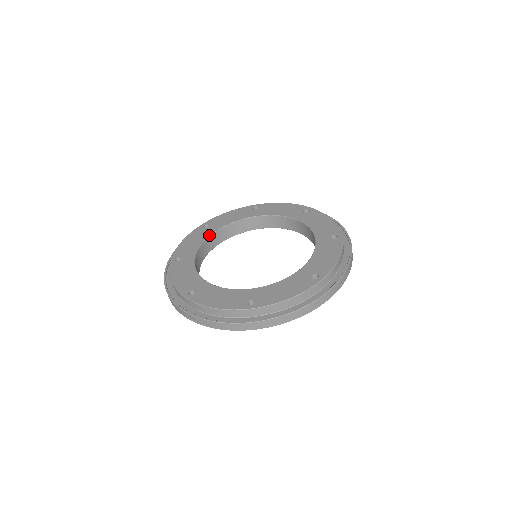
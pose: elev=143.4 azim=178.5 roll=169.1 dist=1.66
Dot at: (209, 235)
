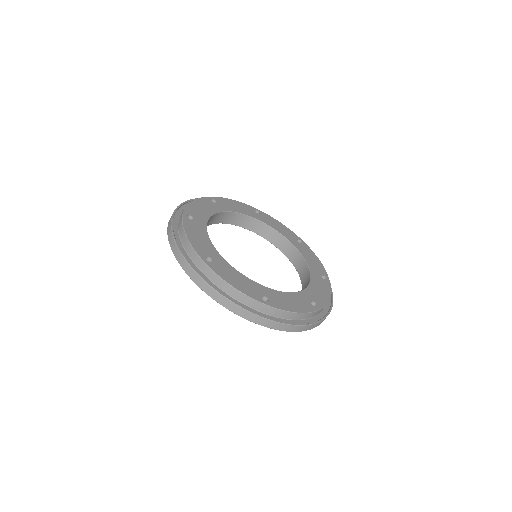
Dot at: (250, 215)
